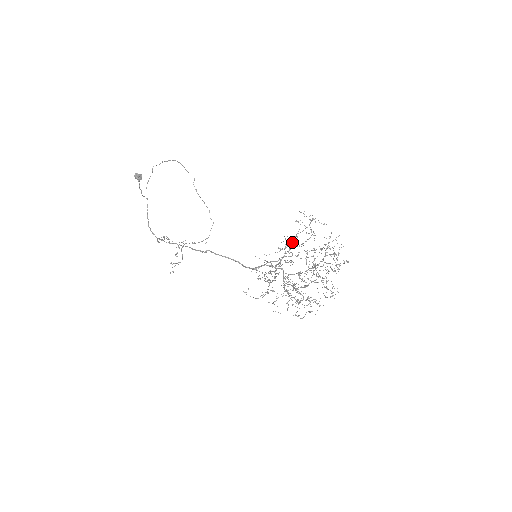
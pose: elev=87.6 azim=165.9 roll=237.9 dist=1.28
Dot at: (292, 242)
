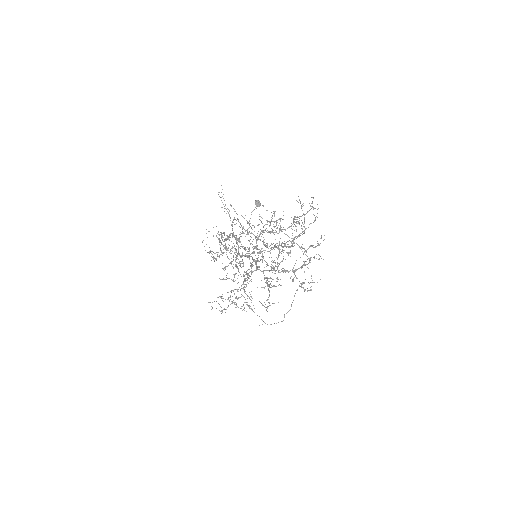
Dot at: (283, 229)
